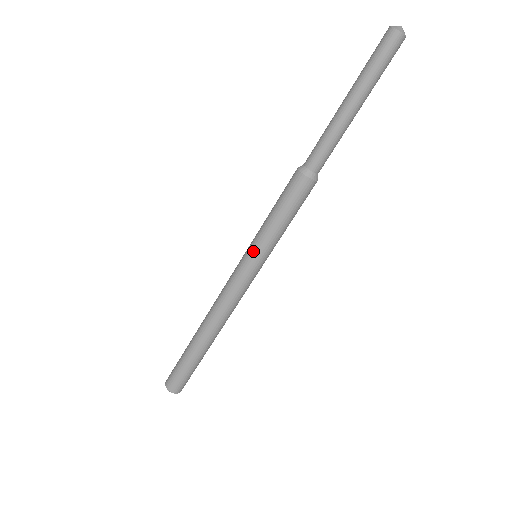
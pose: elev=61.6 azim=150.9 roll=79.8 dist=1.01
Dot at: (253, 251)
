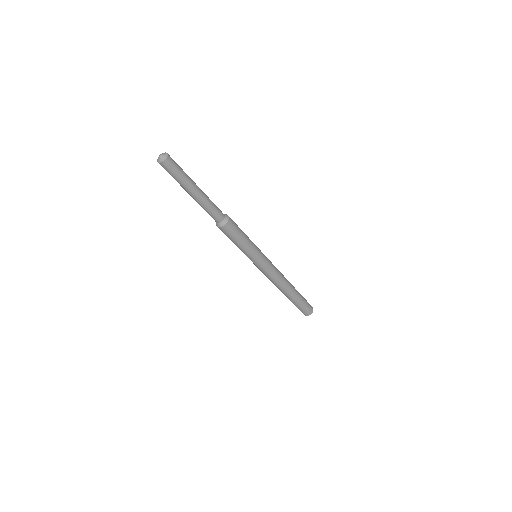
Dot at: occluded
